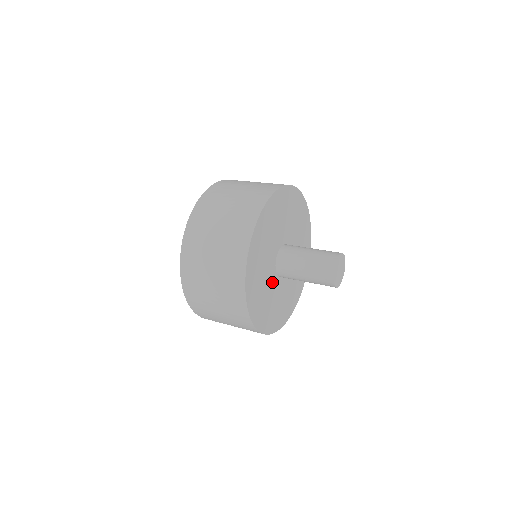
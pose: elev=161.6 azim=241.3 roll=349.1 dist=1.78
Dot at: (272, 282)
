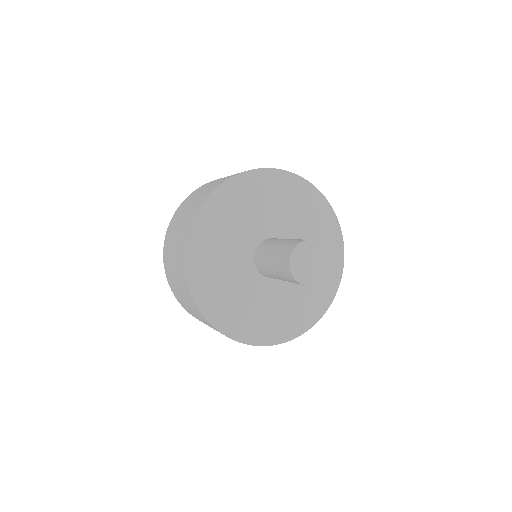
Dot at: (261, 289)
